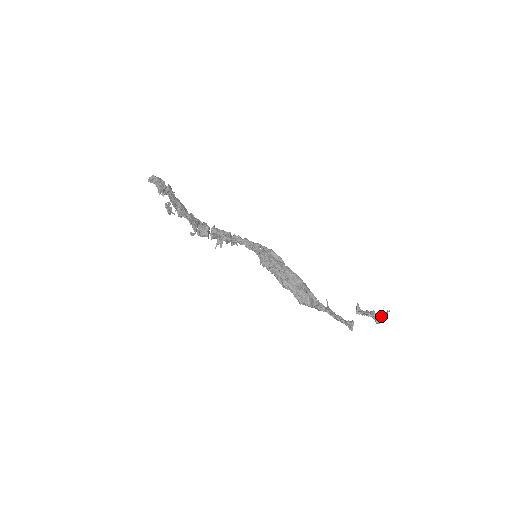
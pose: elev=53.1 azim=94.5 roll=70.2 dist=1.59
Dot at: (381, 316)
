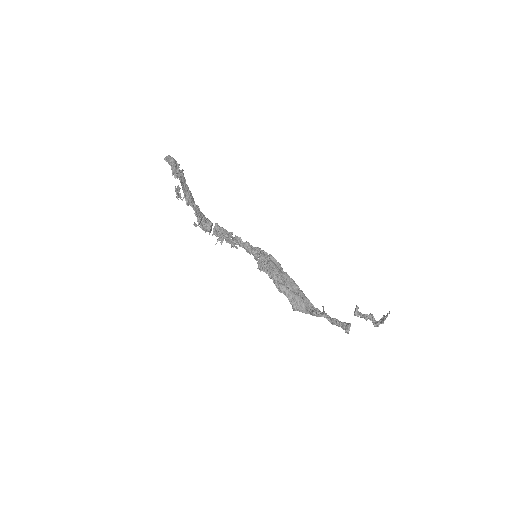
Dot at: (380, 320)
